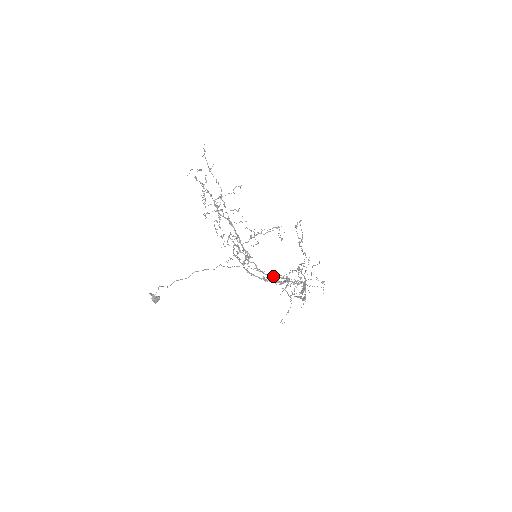
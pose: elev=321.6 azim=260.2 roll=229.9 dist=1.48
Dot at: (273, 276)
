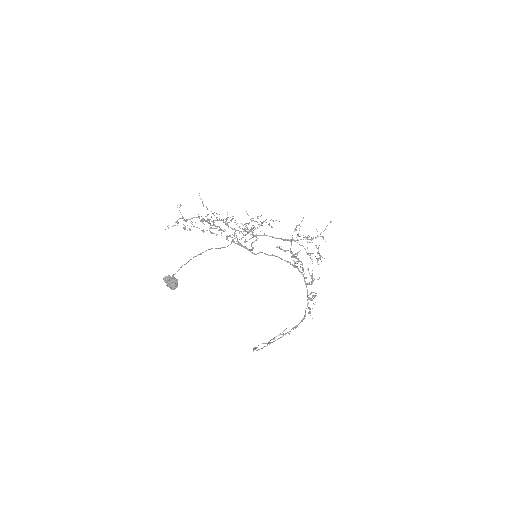
Dot at: (281, 259)
